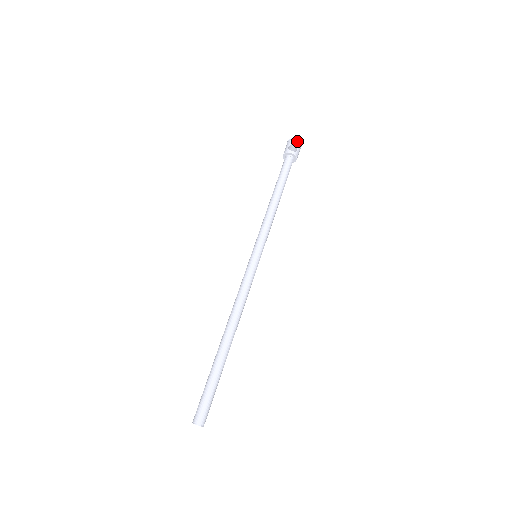
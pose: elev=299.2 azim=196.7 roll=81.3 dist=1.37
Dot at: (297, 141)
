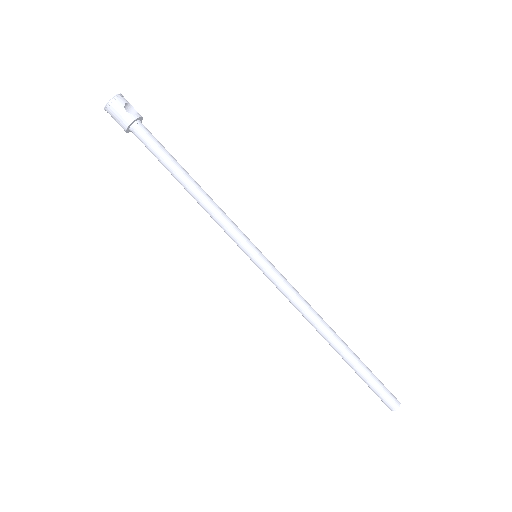
Dot at: (122, 96)
